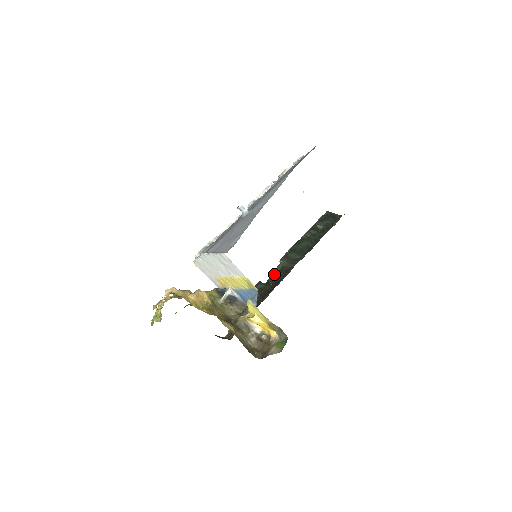
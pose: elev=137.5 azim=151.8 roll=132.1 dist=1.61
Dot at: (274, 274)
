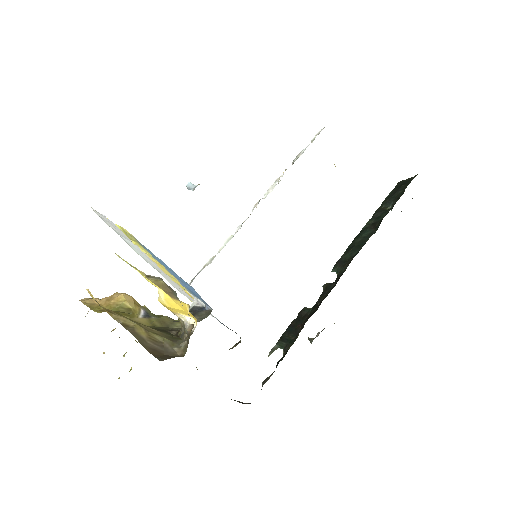
Dot at: (324, 290)
